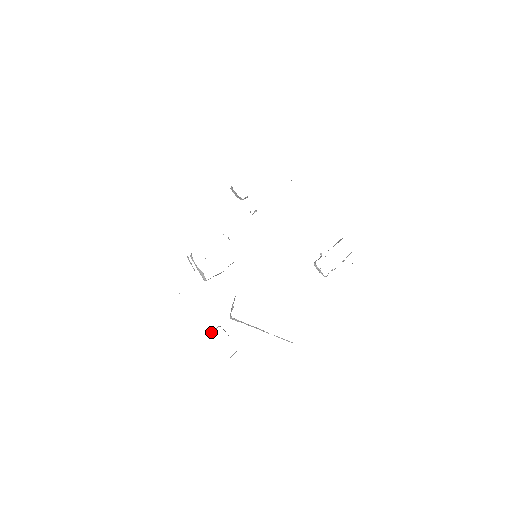
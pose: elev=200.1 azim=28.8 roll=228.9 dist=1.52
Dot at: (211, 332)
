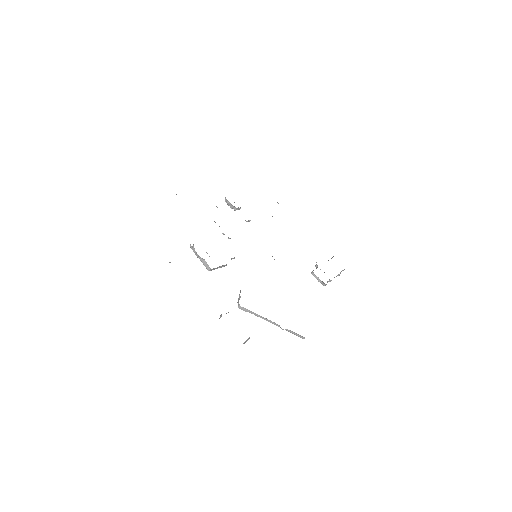
Dot at: (221, 316)
